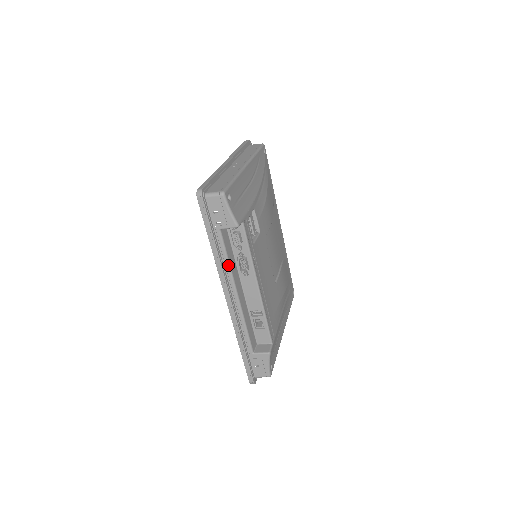
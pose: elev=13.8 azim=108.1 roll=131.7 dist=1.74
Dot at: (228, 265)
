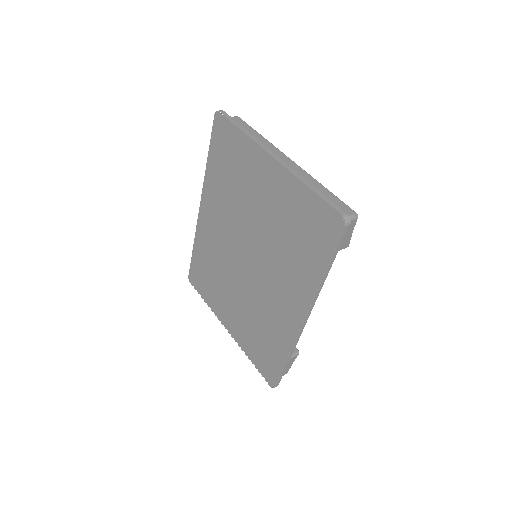
Dot at: occluded
